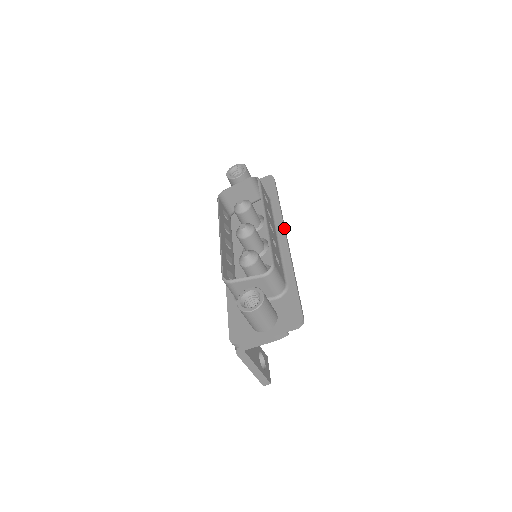
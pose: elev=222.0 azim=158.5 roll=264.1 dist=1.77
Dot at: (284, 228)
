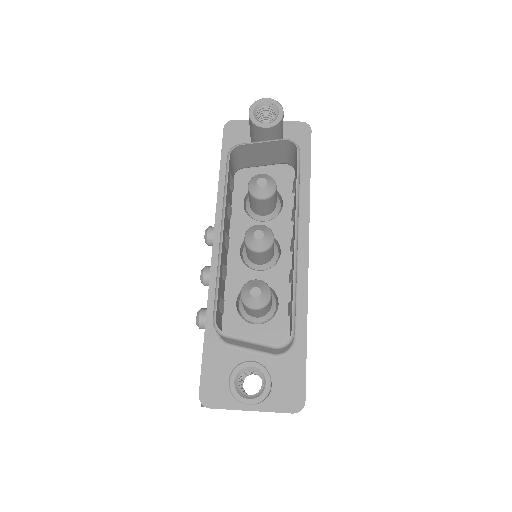
Dot at: occluded
